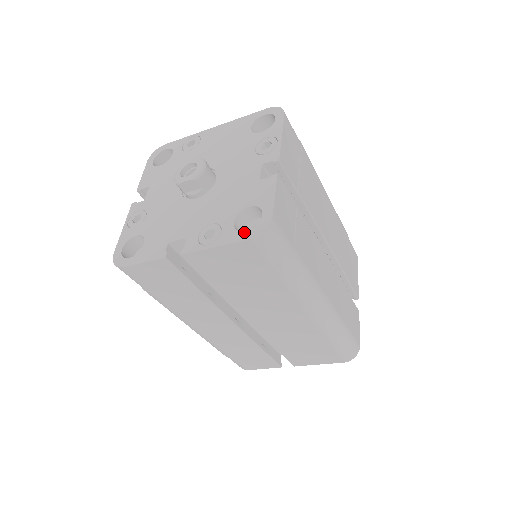
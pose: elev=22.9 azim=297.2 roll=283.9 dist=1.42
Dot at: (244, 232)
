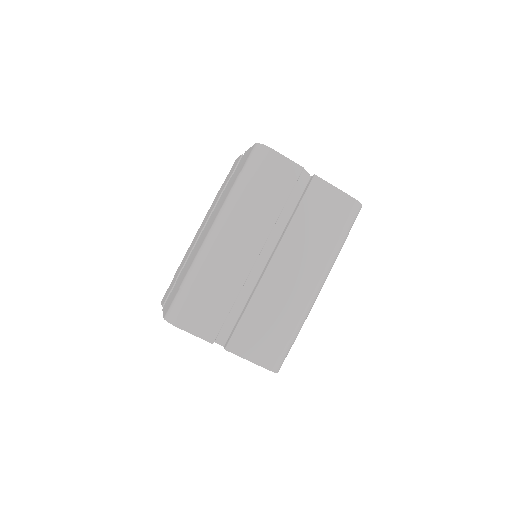
Dot at: occluded
